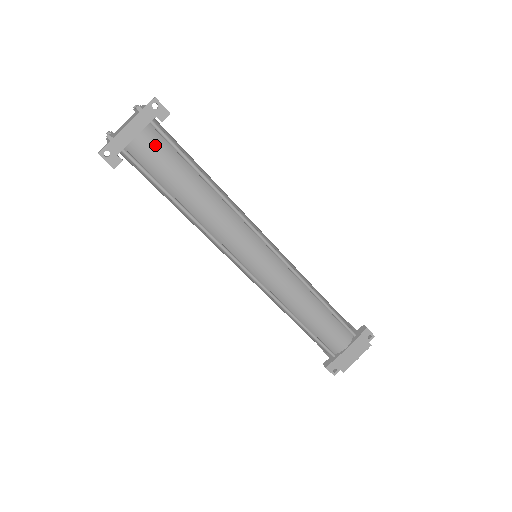
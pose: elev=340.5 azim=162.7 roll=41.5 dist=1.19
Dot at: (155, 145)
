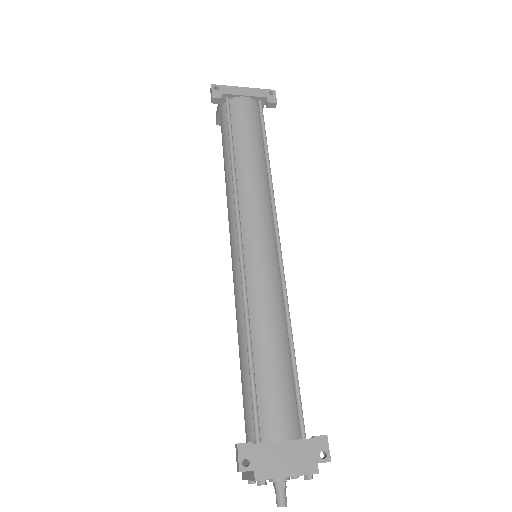
Dot at: (251, 110)
